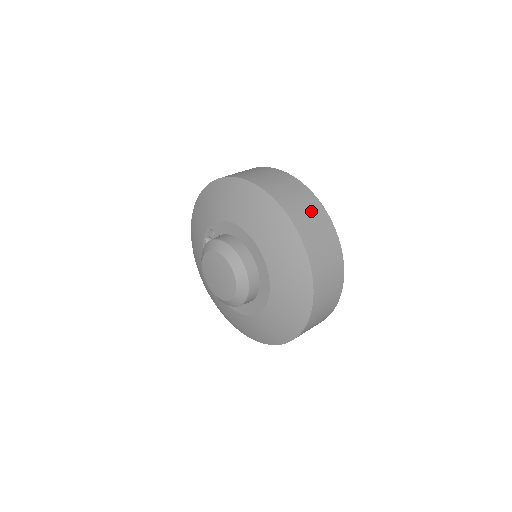
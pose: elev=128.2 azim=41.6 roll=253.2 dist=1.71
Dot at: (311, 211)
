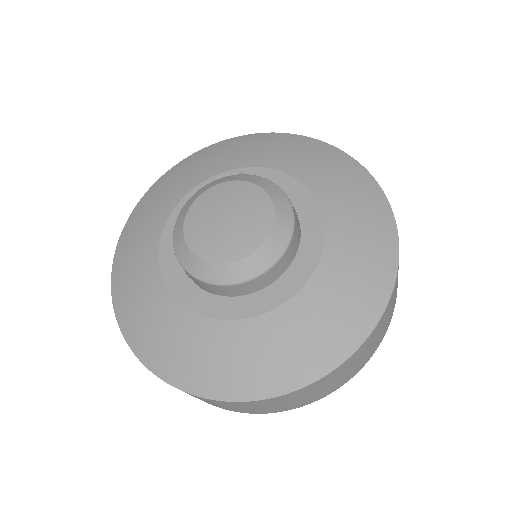
Dot at: occluded
